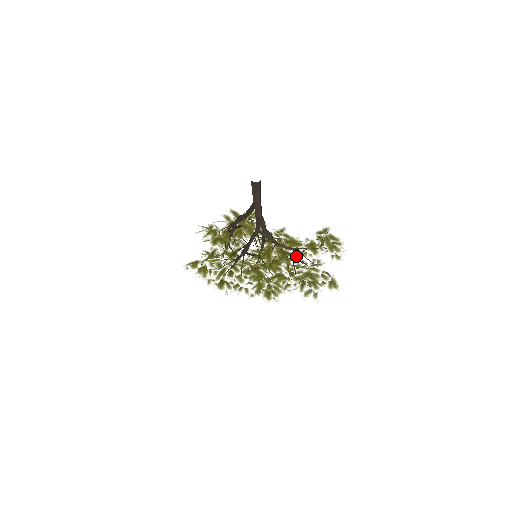
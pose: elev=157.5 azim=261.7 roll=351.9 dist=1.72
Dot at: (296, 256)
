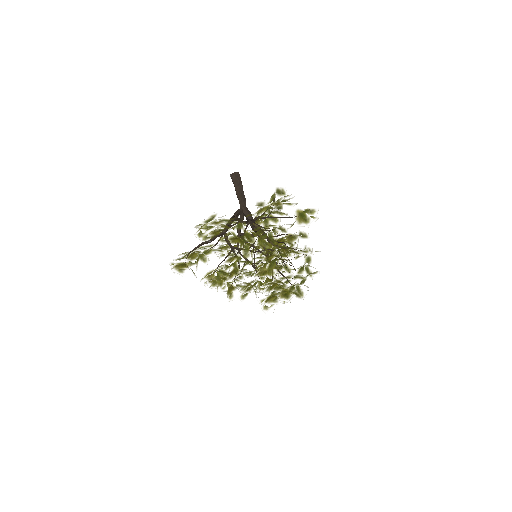
Dot at: occluded
